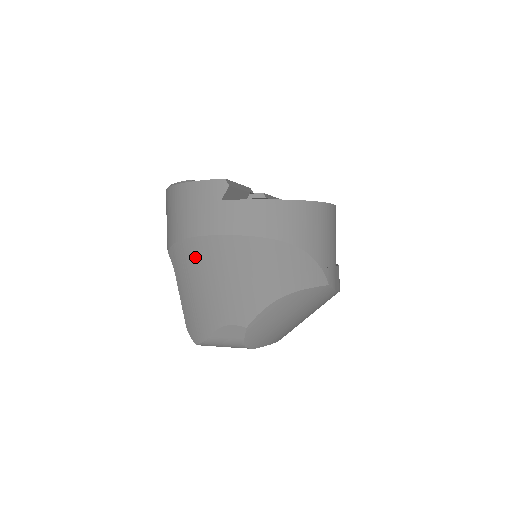
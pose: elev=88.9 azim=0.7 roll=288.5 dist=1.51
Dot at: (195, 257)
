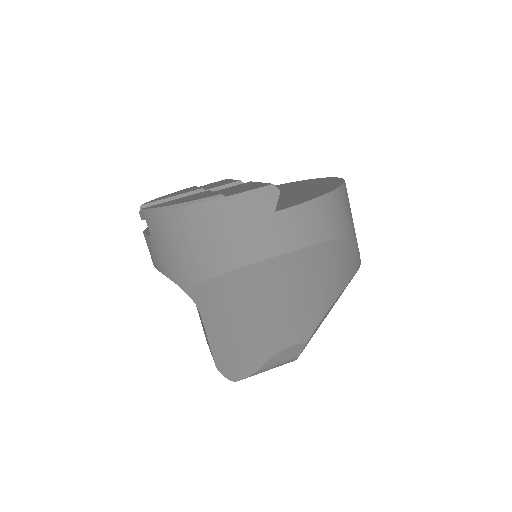
Dot at: (245, 289)
